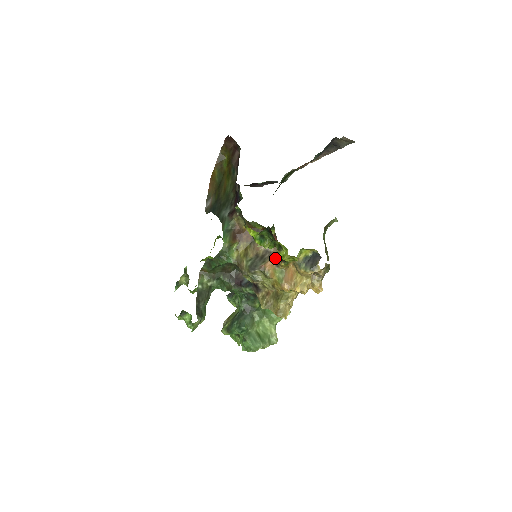
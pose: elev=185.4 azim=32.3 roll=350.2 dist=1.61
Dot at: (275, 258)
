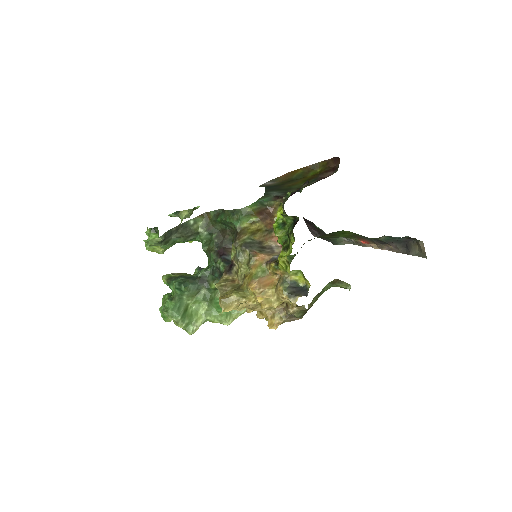
Dot at: (272, 256)
